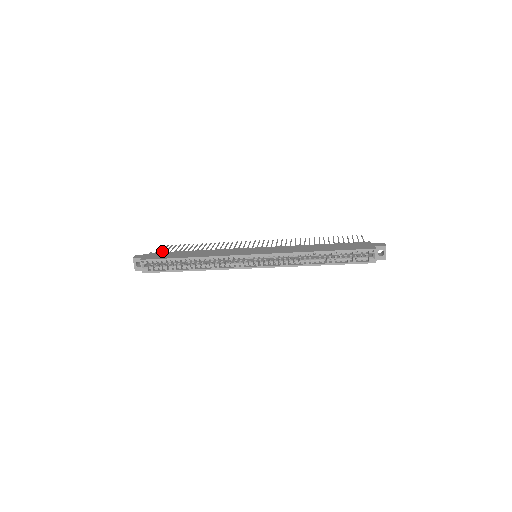
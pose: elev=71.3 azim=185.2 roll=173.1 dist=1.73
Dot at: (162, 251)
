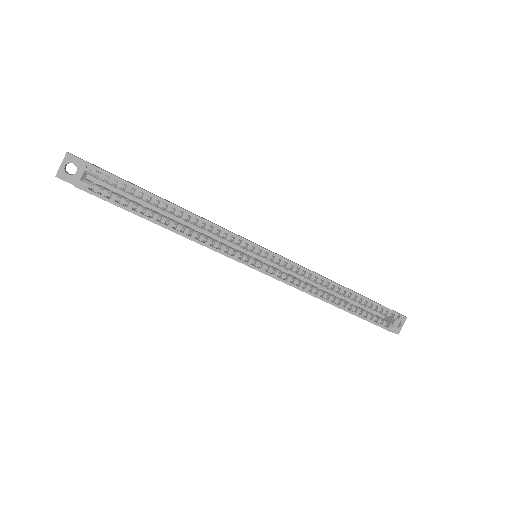
Dot at: occluded
